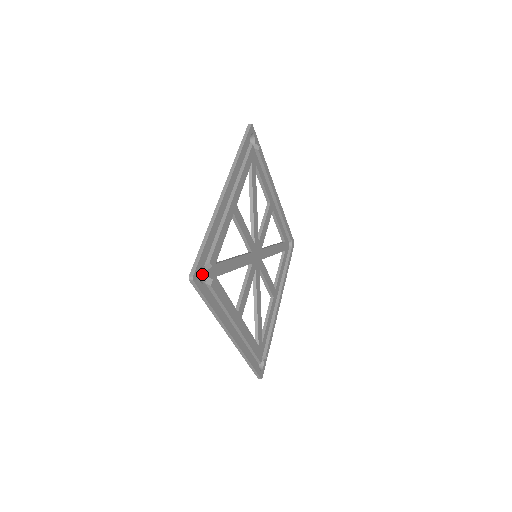
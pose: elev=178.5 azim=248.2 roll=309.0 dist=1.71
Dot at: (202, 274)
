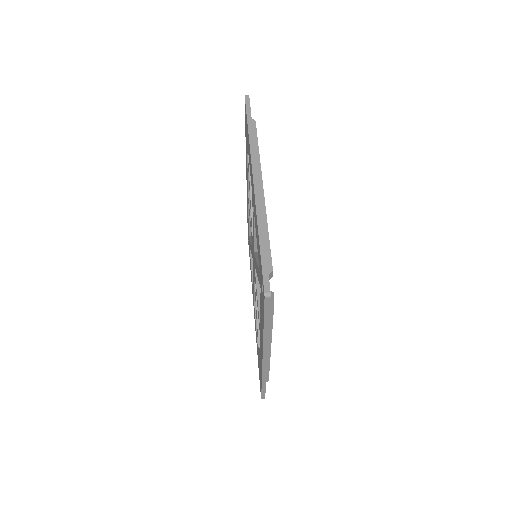
Dot at: occluded
